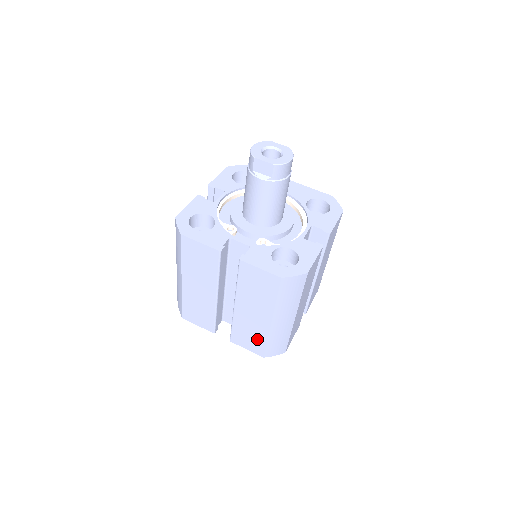
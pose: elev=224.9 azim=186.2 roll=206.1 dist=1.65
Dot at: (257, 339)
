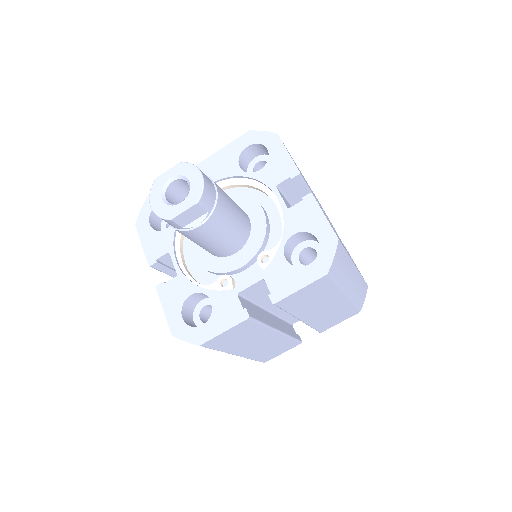
Dot at: (343, 312)
